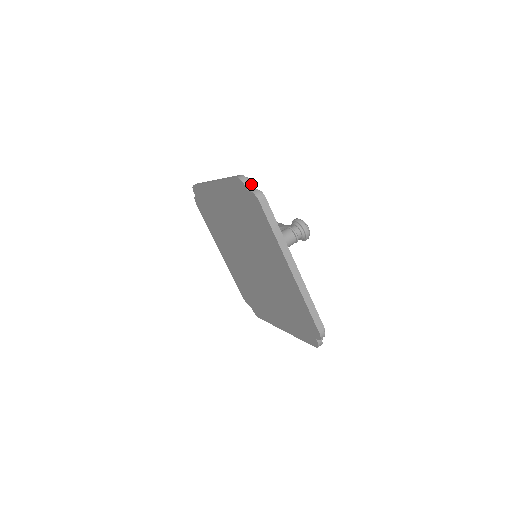
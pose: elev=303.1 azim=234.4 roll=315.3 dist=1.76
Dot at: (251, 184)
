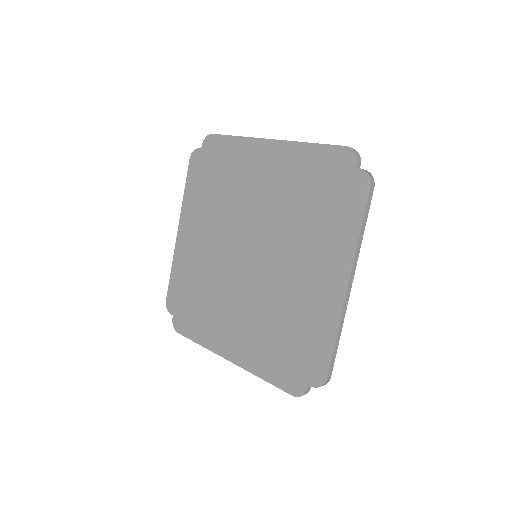
Dot at: occluded
